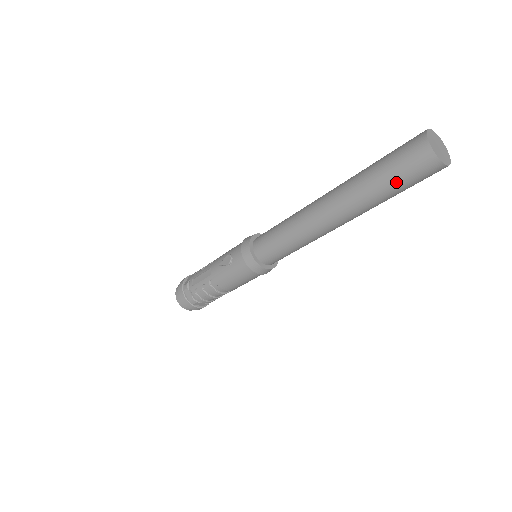
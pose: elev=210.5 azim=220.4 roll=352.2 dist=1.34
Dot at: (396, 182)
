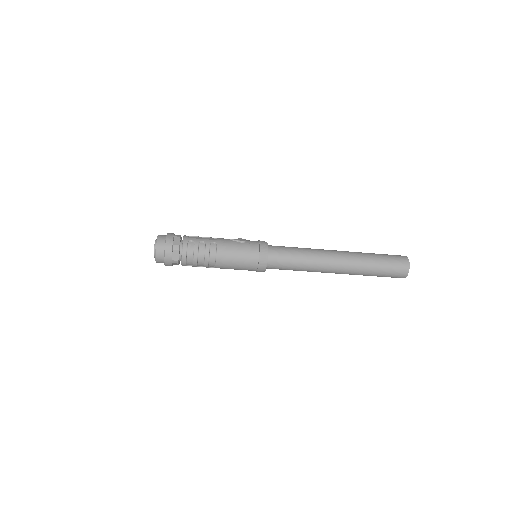
Dot at: (385, 263)
